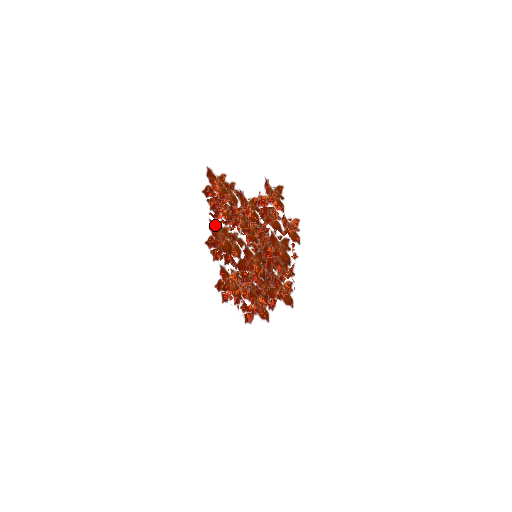
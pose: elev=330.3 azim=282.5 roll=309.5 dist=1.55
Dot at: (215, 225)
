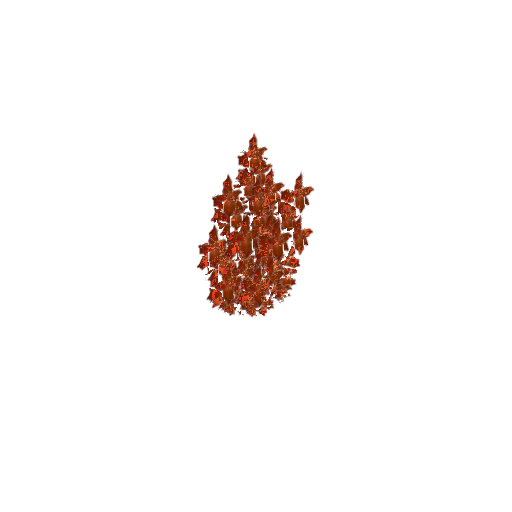
Dot at: (231, 184)
